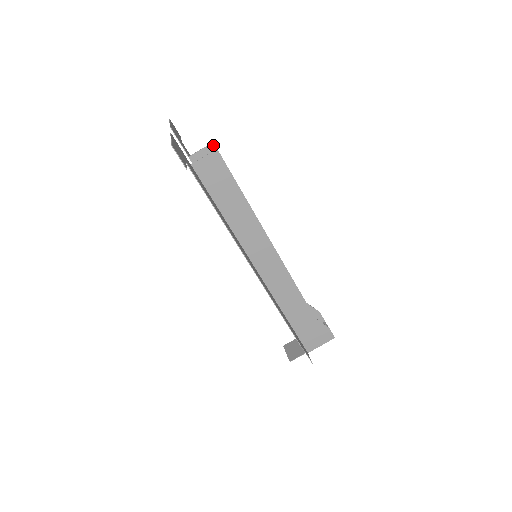
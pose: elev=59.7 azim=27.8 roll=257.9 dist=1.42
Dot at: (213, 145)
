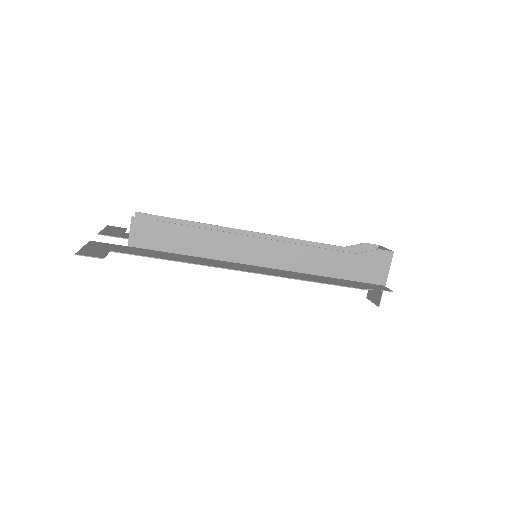
Dot at: (138, 214)
